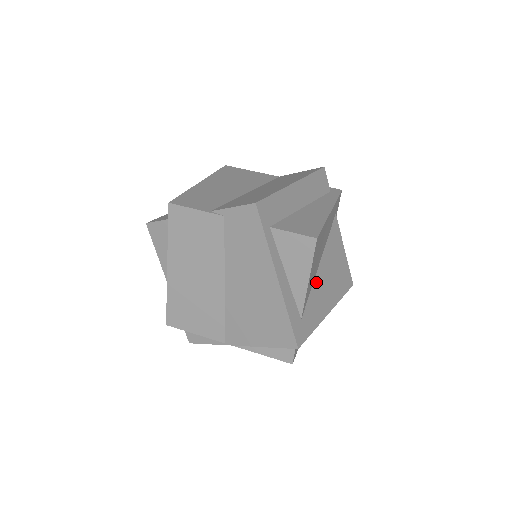
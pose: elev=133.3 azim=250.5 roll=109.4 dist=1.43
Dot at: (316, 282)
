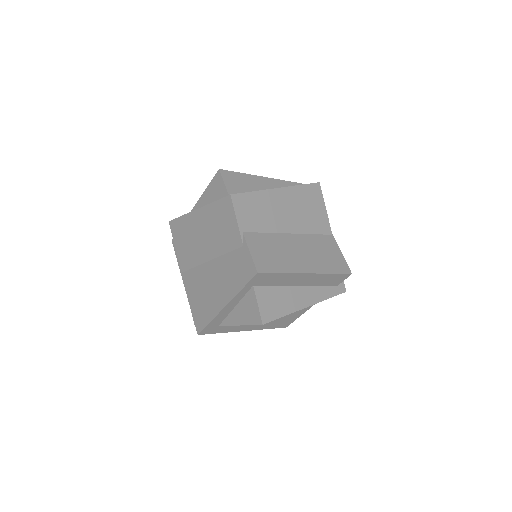
Dot at: occluded
